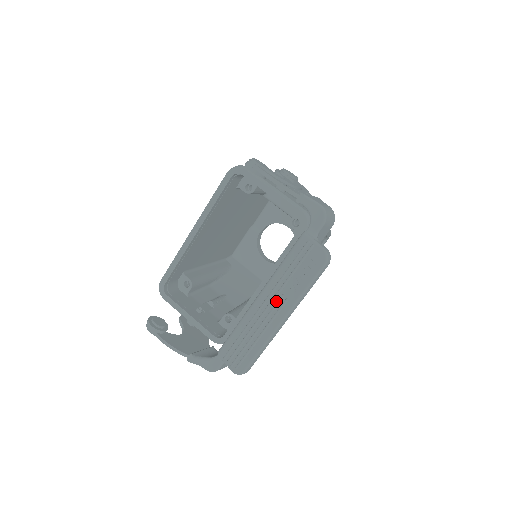
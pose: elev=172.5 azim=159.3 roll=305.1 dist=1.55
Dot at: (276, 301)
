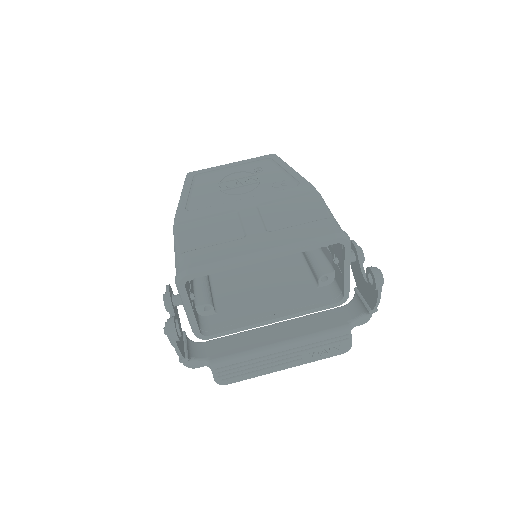
Dot at: (293, 356)
